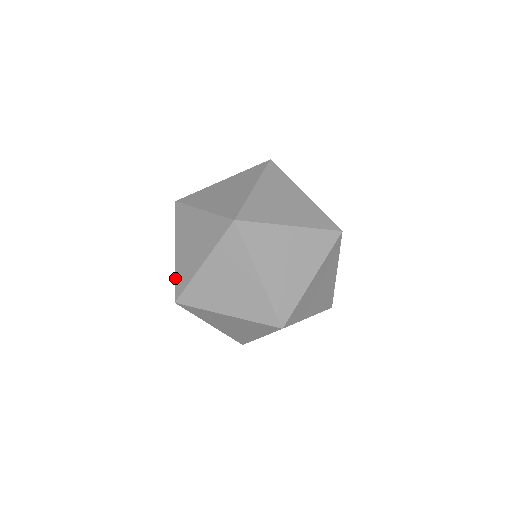
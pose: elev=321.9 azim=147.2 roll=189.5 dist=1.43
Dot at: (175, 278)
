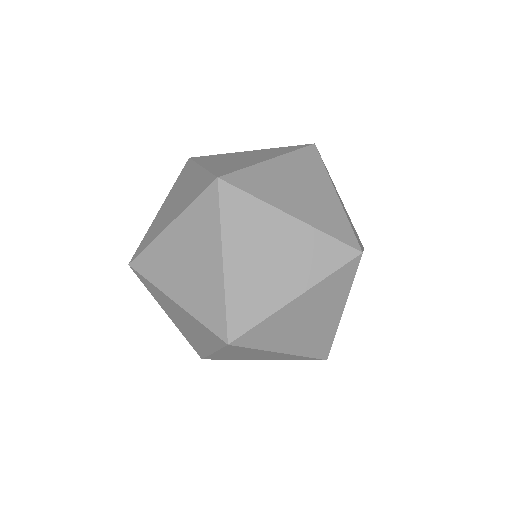
Dot at: (143, 238)
